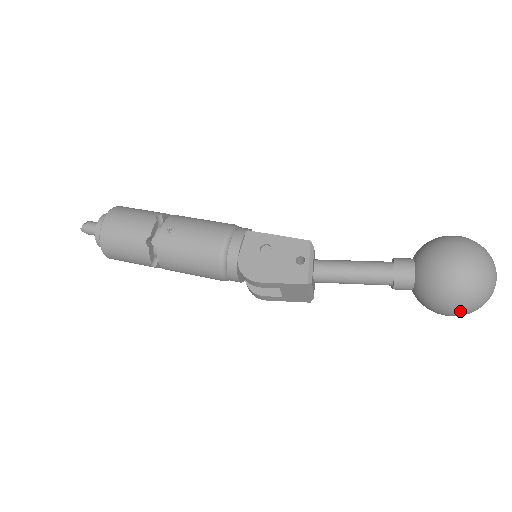
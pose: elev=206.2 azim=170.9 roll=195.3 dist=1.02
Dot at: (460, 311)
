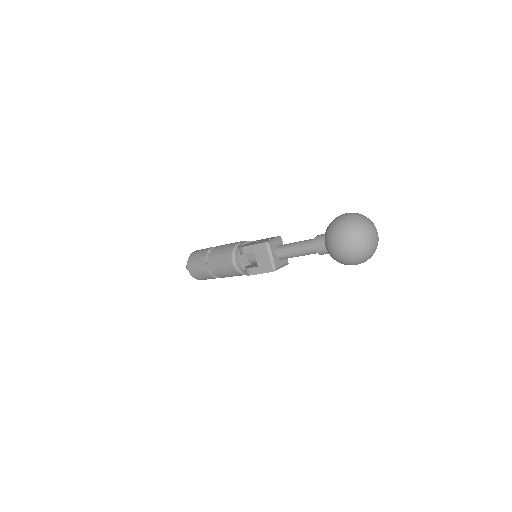
Dot at: (341, 240)
